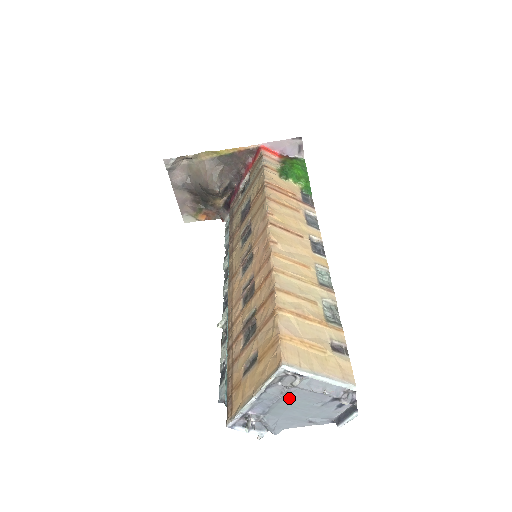
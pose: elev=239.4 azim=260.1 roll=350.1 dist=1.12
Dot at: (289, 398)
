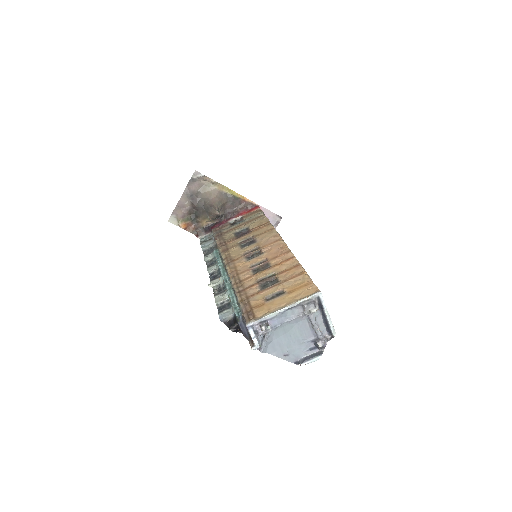
Dot at: (295, 324)
